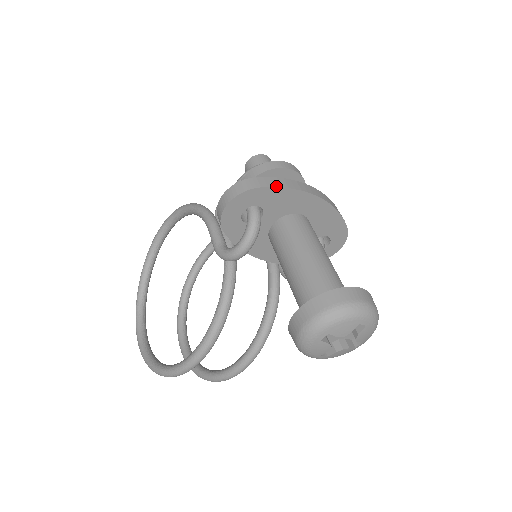
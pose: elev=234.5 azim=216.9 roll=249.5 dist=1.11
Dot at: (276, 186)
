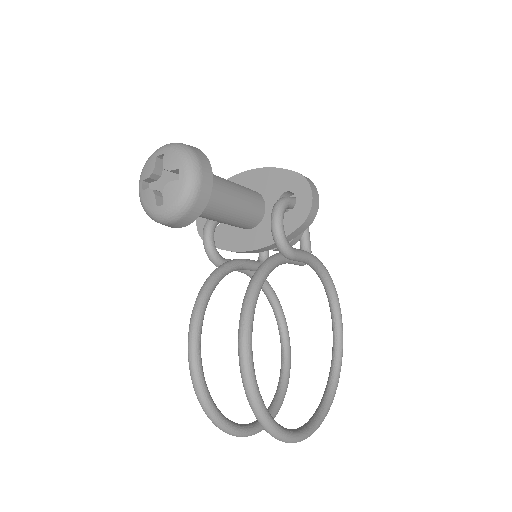
Dot at: occluded
